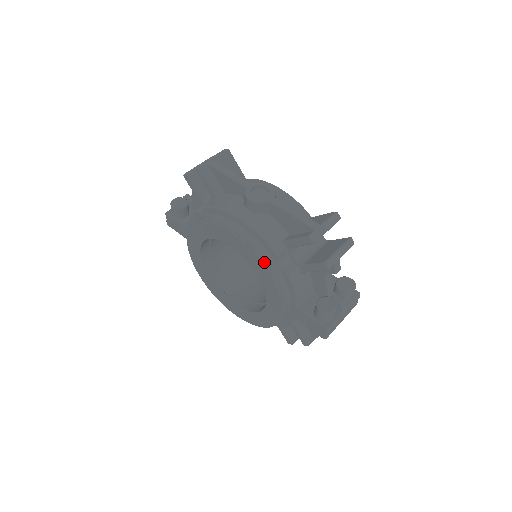
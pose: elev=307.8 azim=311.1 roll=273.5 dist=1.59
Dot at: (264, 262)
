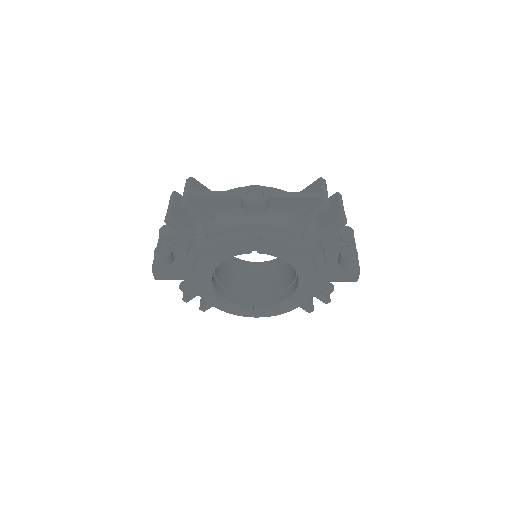
Dot at: (293, 247)
